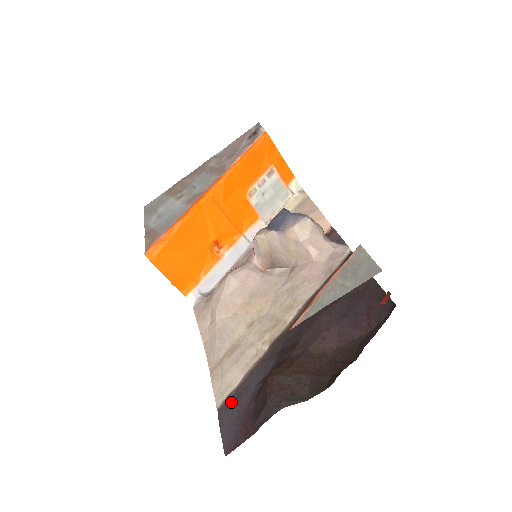
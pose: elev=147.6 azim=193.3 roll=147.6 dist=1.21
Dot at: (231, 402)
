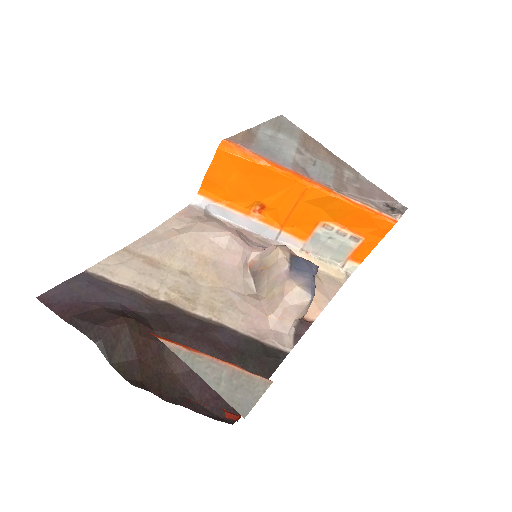
Dot at: (96, 283)
